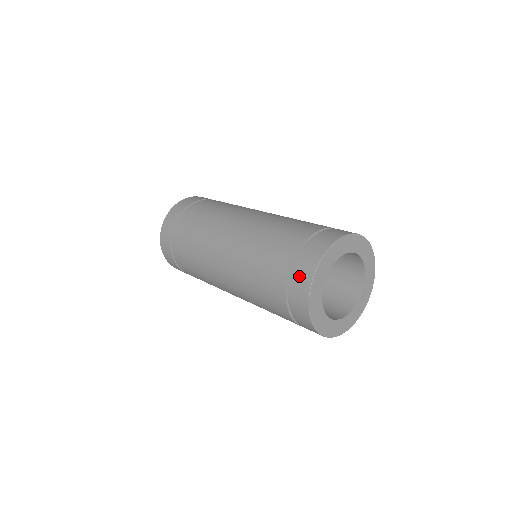
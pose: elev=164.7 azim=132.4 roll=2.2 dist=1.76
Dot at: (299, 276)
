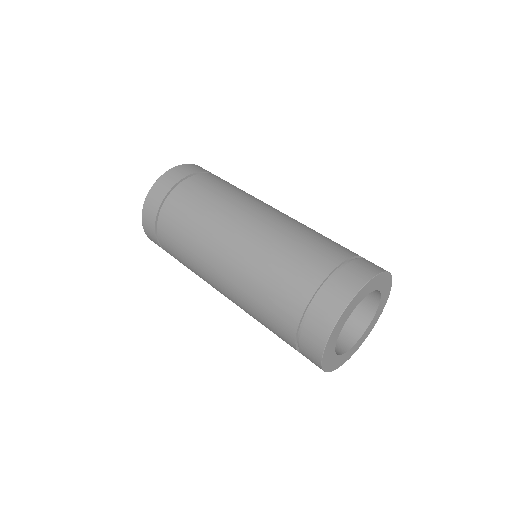
Dot at: (307, 350)
